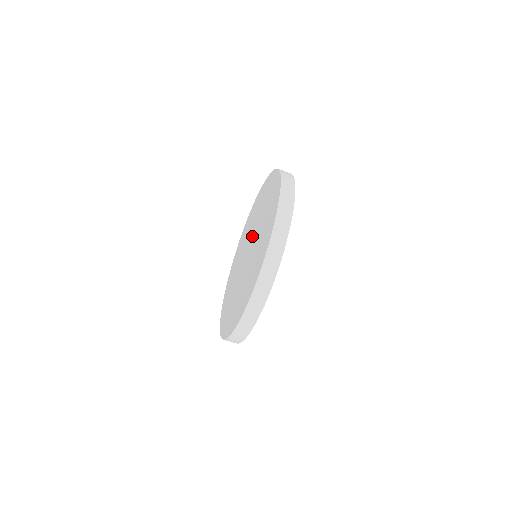
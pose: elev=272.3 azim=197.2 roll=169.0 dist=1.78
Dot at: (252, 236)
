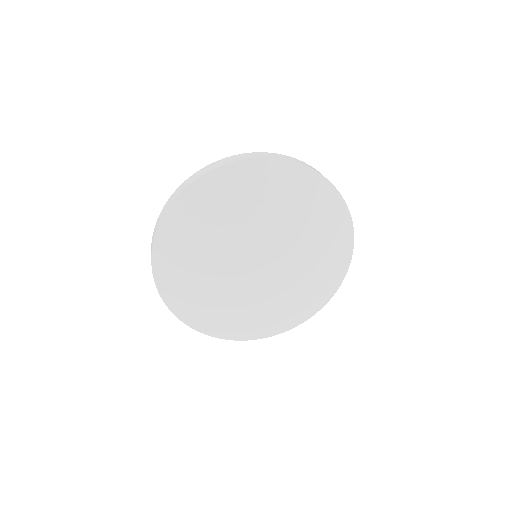
Dot at: occluded
